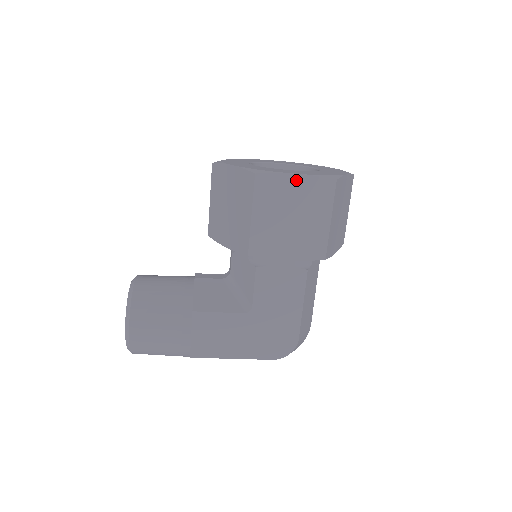
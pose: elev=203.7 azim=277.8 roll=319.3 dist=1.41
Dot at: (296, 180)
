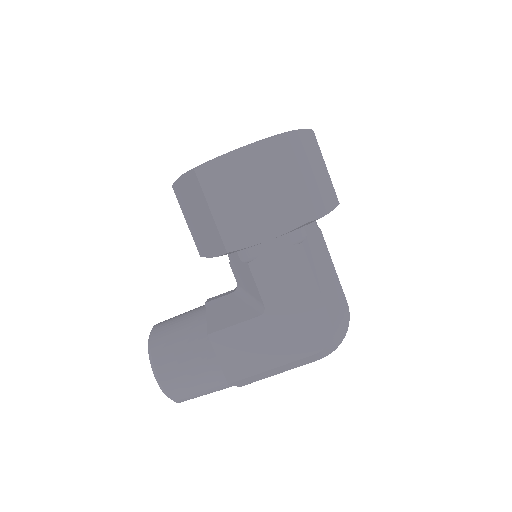
Dot at: (236, 156)
